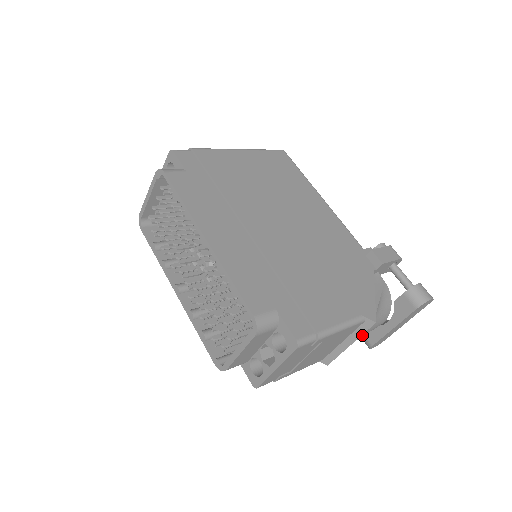
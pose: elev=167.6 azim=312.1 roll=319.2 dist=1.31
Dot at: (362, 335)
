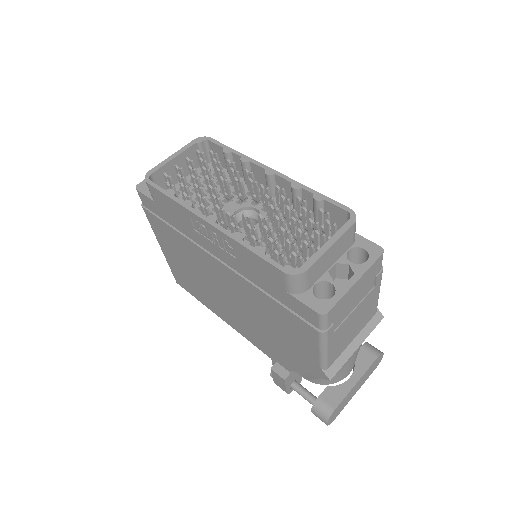
Dot at: (356, 353)
